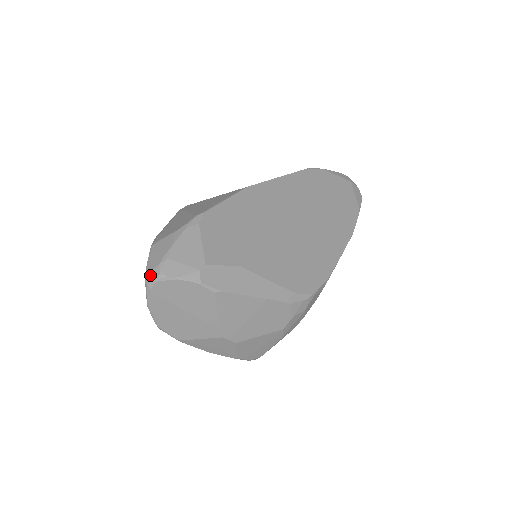
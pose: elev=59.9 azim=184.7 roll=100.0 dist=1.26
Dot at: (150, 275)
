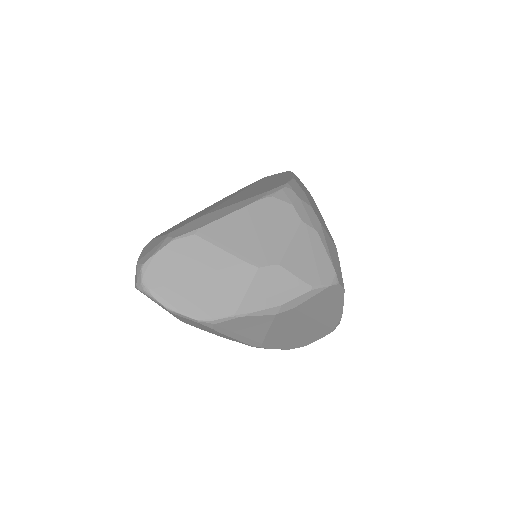
Dot at: (138, 281)
